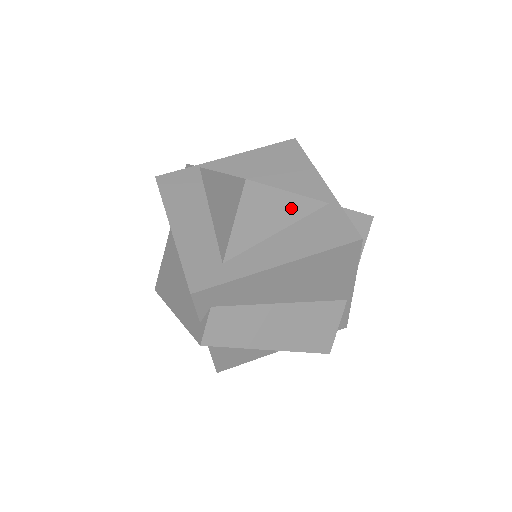
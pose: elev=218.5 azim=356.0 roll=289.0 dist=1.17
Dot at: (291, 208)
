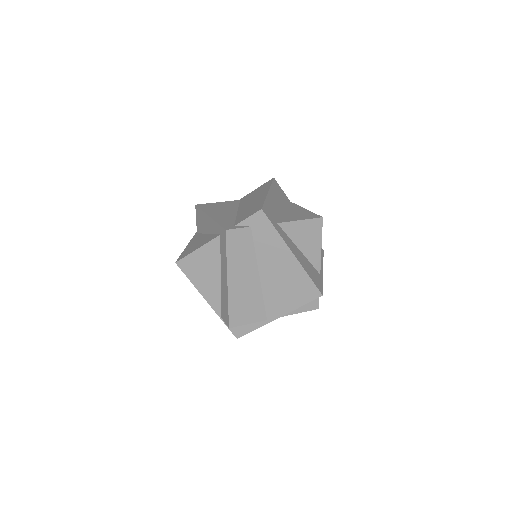
Dot at: (313, 252)
